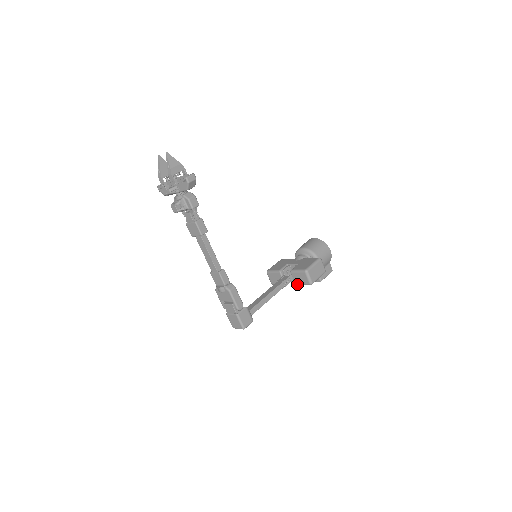
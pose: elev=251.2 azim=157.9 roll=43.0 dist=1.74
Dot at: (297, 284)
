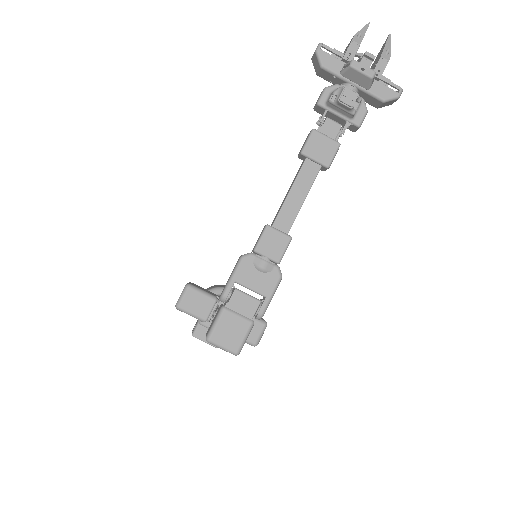
Dot at: occluded
